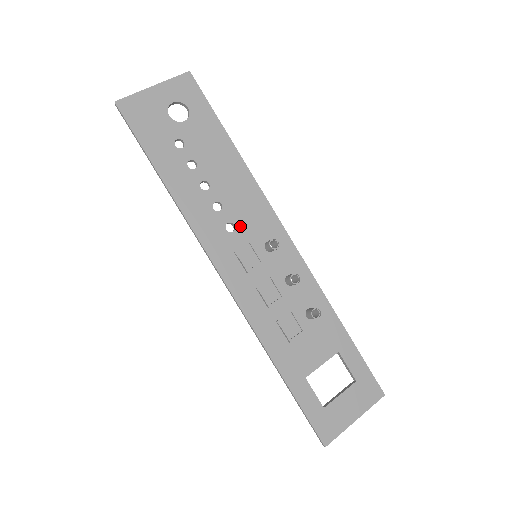
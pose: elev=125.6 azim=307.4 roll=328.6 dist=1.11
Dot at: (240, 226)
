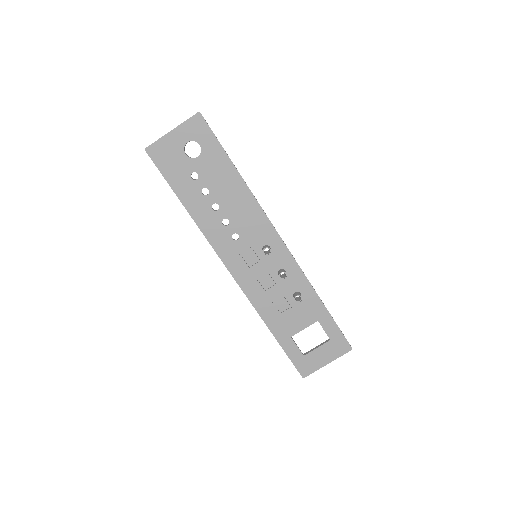
Dot at: (243, 235)
